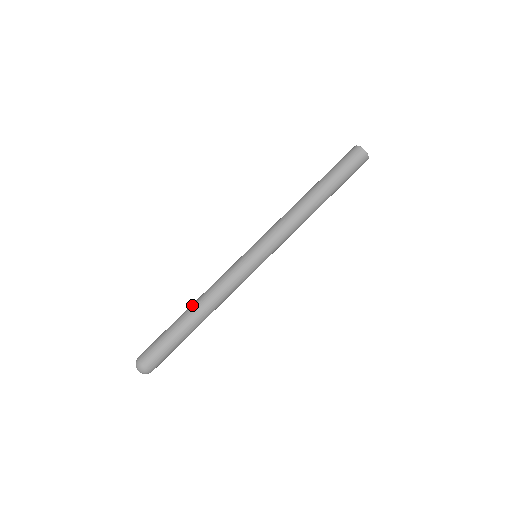
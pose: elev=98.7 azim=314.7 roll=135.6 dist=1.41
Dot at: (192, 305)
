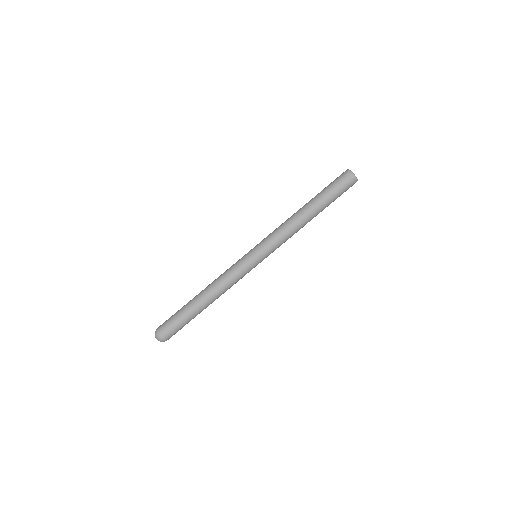
Dot at: (203, 294)
